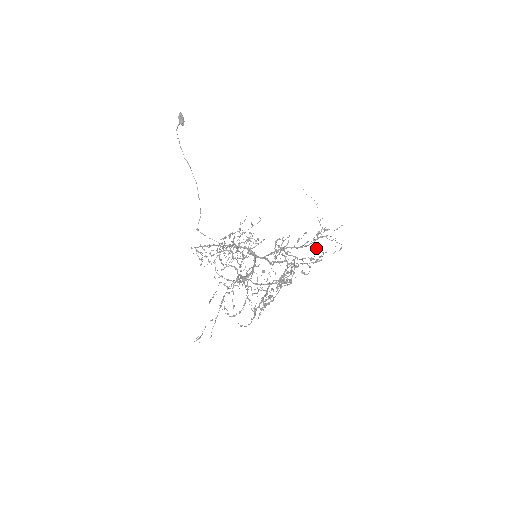
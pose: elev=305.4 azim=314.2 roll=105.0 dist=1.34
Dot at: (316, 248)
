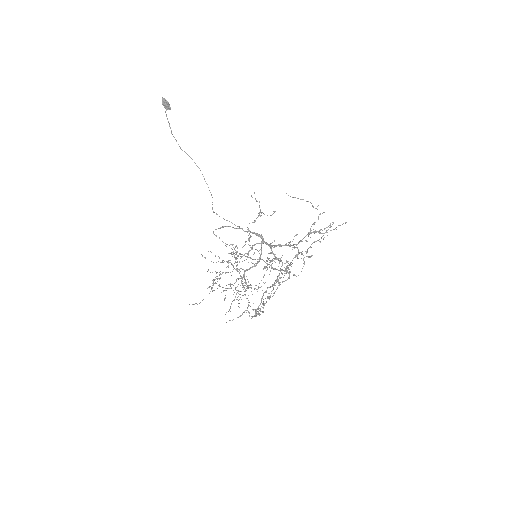
Dot at: occluded
